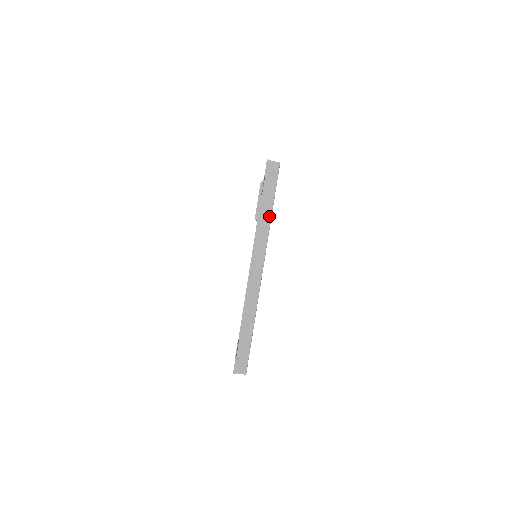
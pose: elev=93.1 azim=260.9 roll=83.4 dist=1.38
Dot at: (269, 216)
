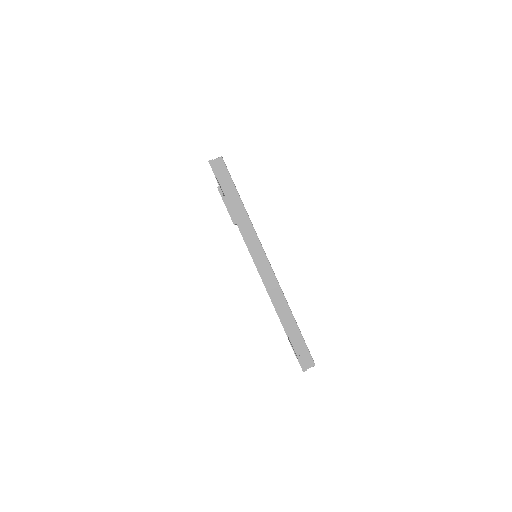
Dot at: (243, 210)
